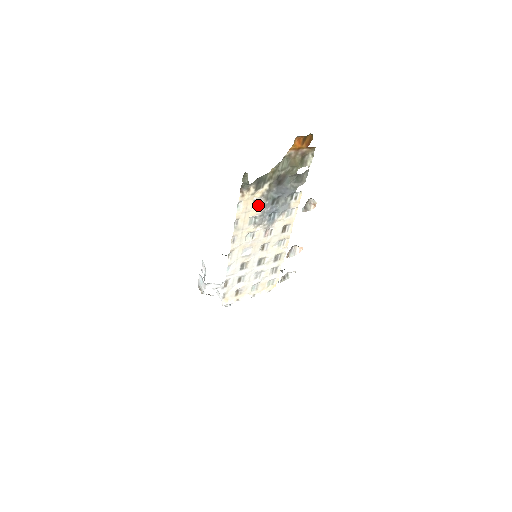
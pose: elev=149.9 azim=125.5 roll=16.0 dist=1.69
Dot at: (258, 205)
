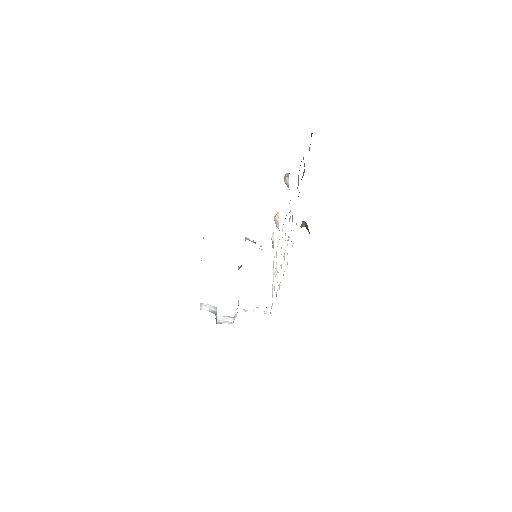
Dot at: occluded
